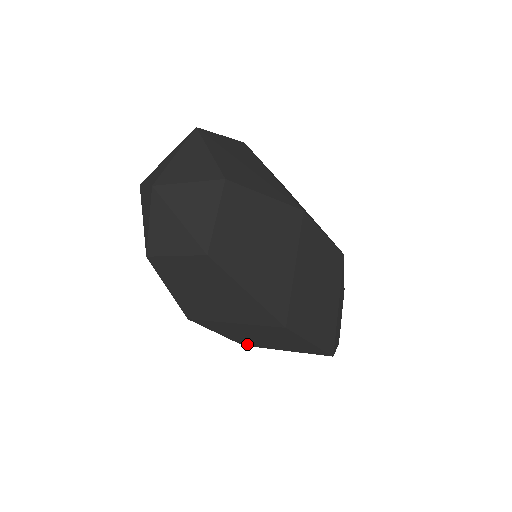
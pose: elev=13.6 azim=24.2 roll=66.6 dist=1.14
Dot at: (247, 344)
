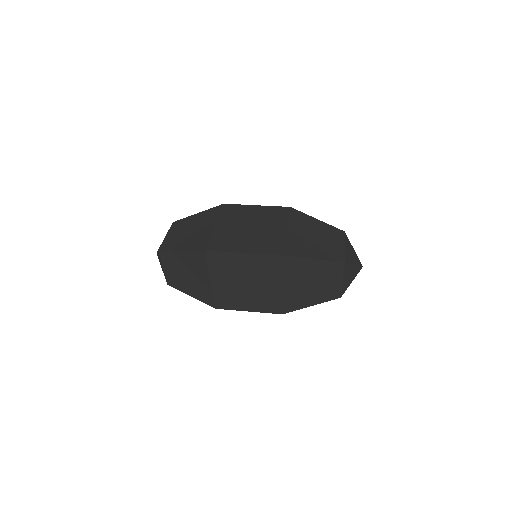
Dot at: (276, 308)
